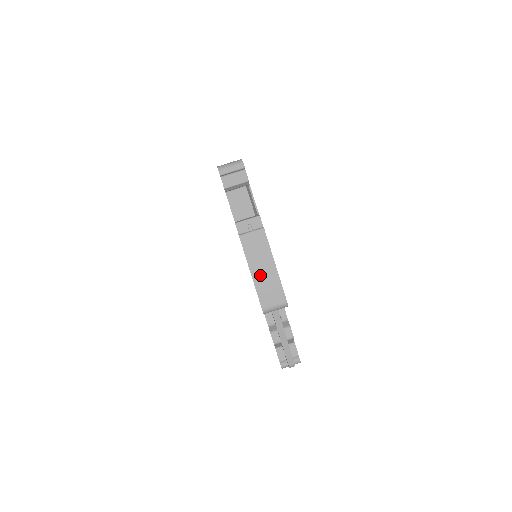
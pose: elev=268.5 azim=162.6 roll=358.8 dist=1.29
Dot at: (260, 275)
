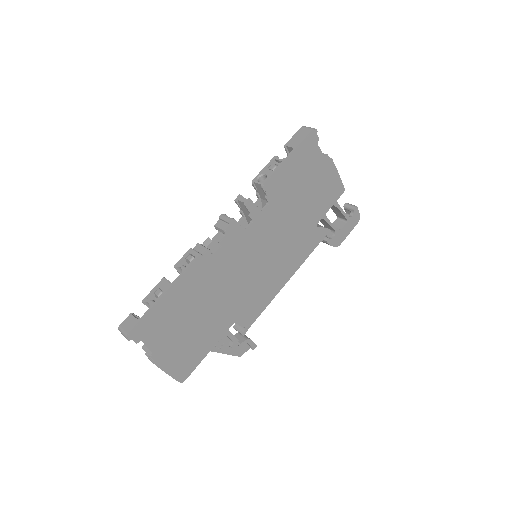
Dot at: occluded
